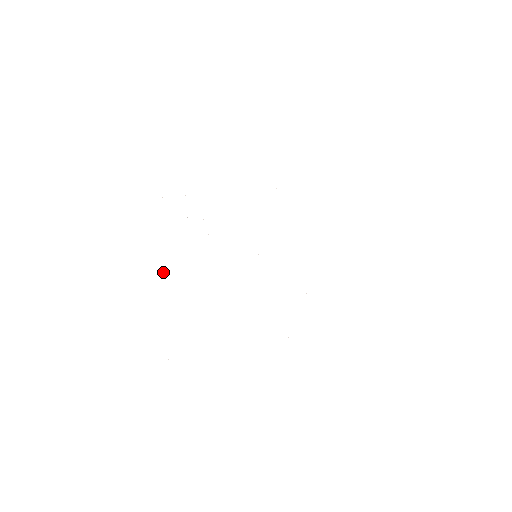
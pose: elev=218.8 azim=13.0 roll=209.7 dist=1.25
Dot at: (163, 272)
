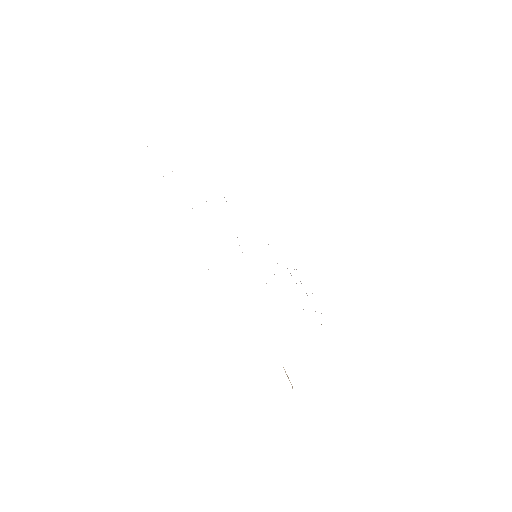
Dot at: occluded
